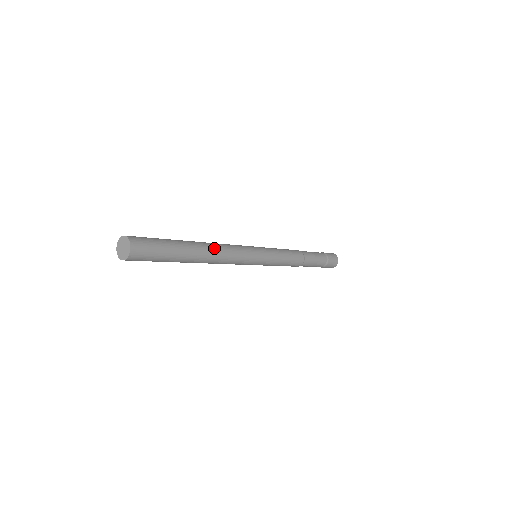
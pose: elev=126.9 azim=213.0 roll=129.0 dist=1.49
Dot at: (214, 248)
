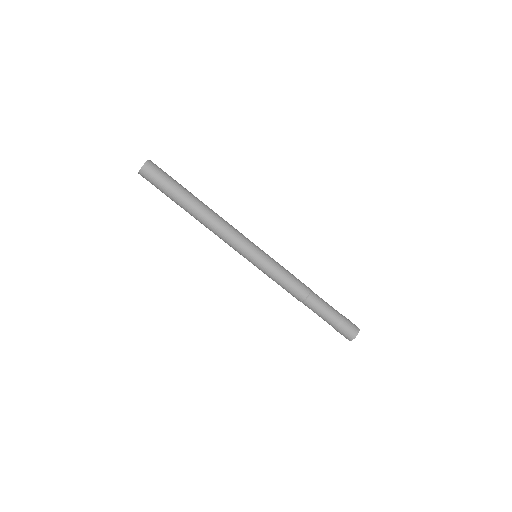
Dot at: (213, 213)
